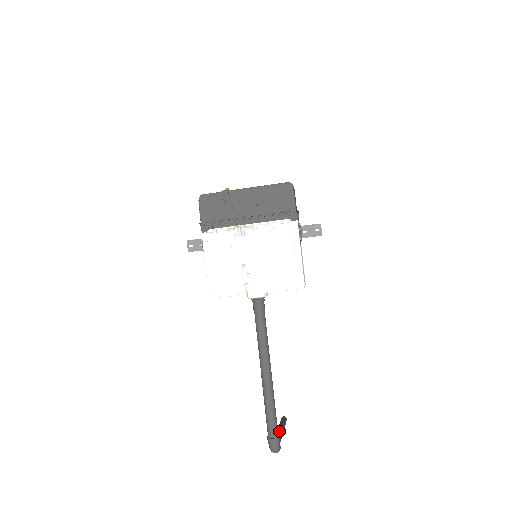
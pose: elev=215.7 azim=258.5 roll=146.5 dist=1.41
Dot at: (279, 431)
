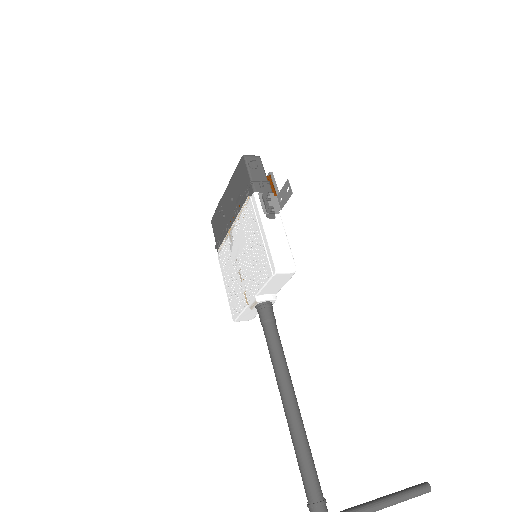
Dot at: occluded
